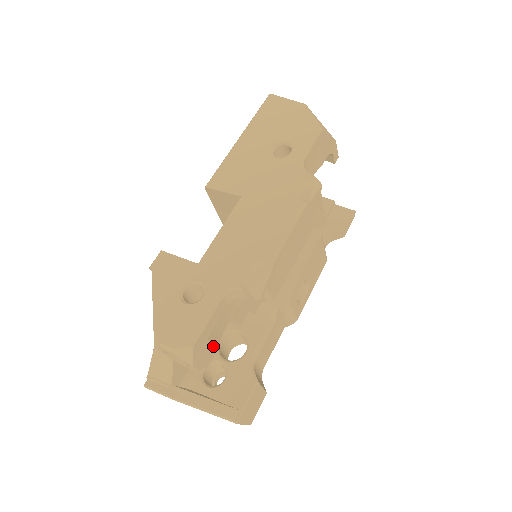
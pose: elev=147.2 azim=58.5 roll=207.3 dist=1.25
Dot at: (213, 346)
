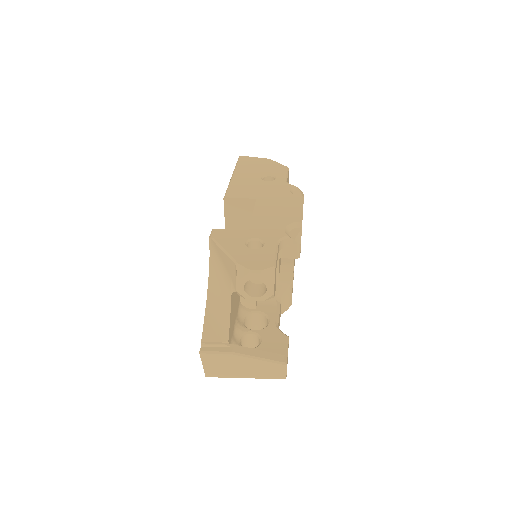
Dot at: occluded
